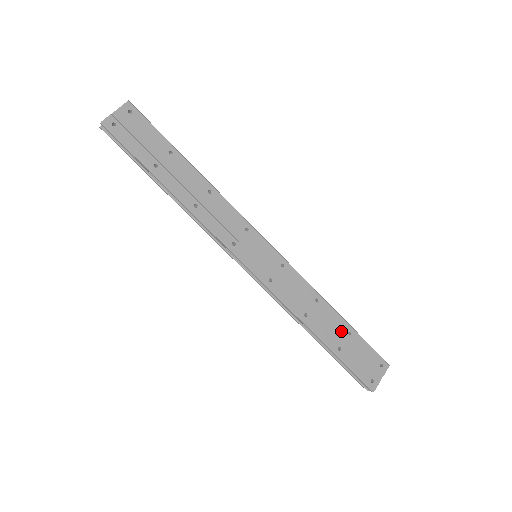
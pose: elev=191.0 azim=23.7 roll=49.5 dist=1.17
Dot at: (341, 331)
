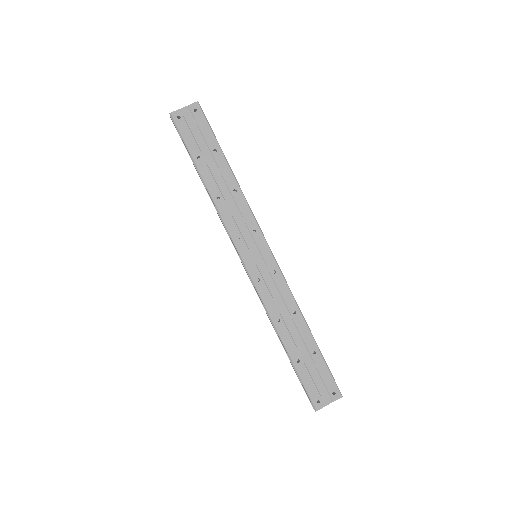
Dot at: (306, 347)
